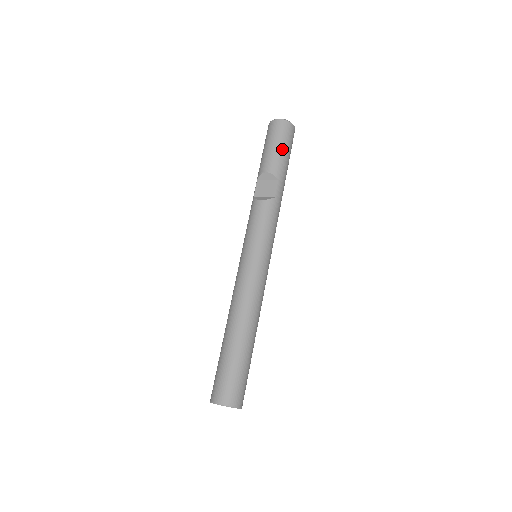
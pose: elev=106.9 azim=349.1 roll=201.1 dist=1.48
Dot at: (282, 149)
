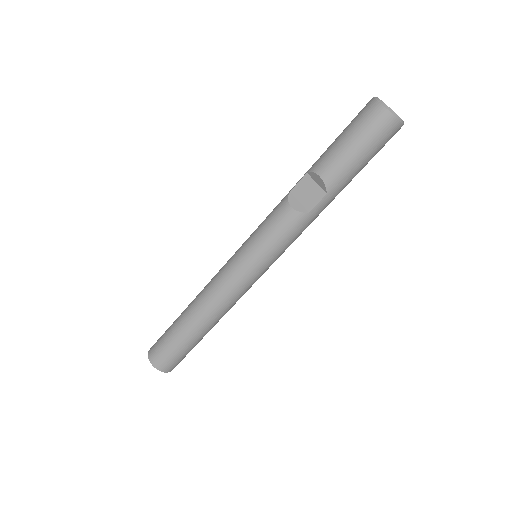
Dot at: (359, 155)
